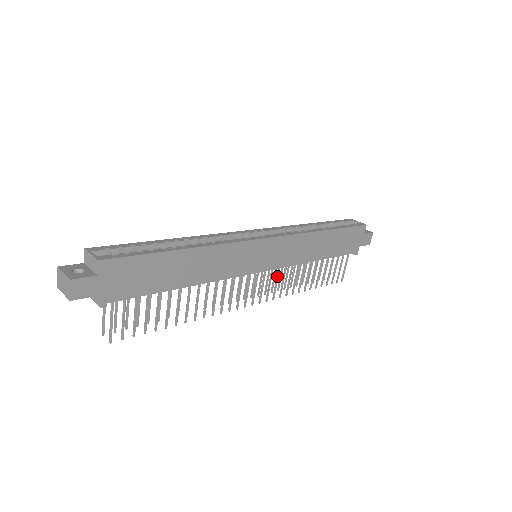
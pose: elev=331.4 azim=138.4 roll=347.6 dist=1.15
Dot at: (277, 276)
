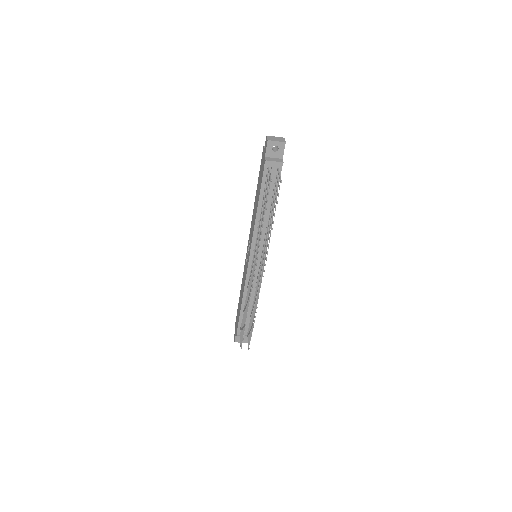
Dot at: occluded
